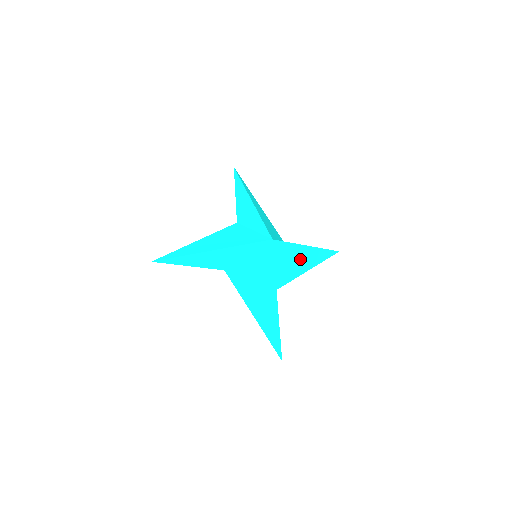
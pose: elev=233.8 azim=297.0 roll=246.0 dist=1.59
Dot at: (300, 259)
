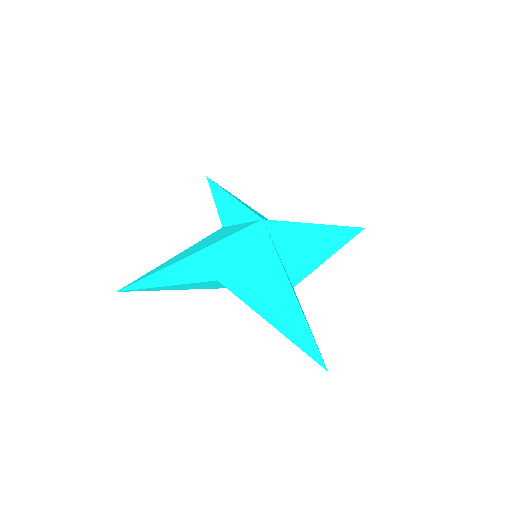
Dot at: (313, 242)
